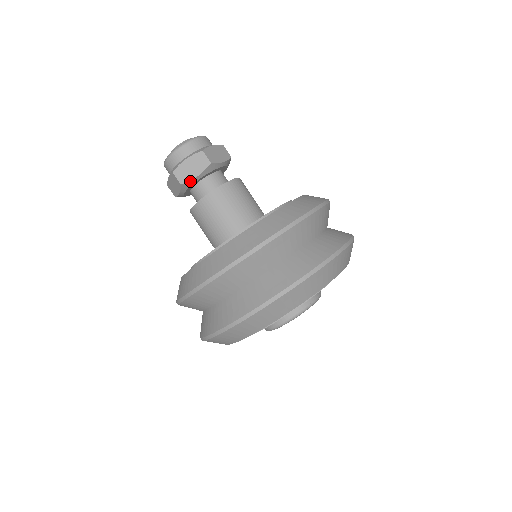
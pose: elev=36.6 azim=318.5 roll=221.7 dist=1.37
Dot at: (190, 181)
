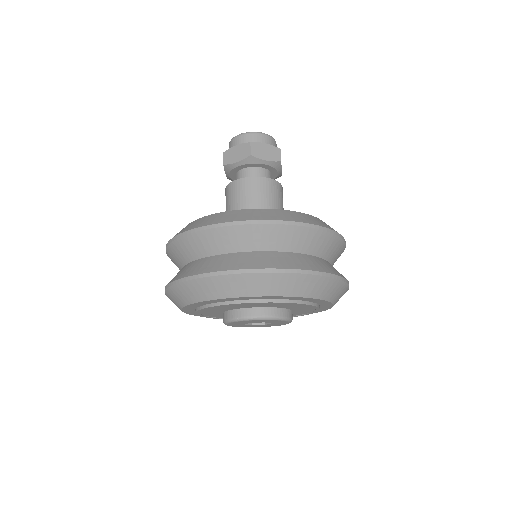
Dot at: (258, 159)
